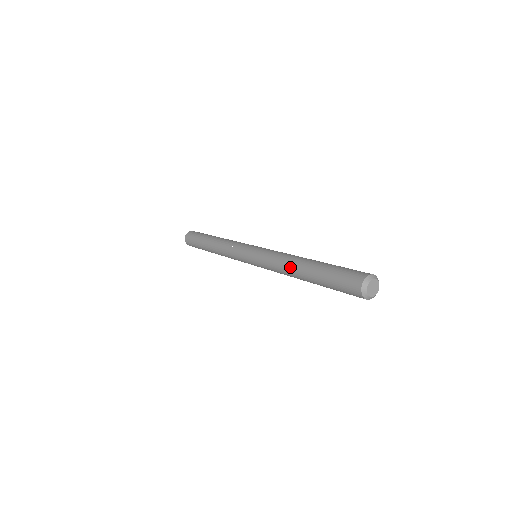
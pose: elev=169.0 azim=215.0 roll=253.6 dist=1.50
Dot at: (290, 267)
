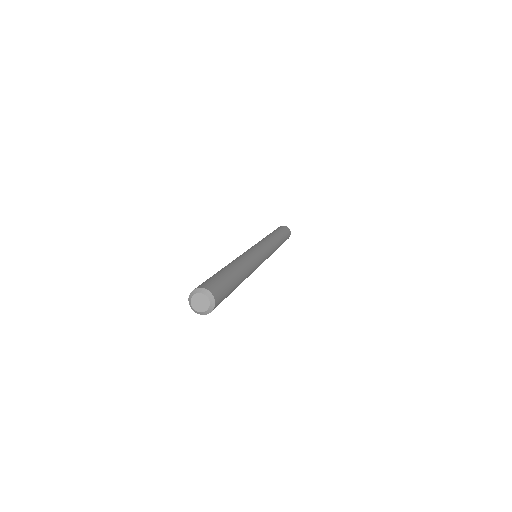
Dot at: occluded
